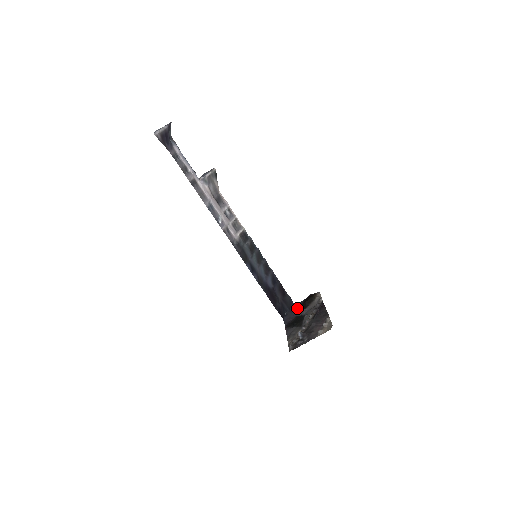
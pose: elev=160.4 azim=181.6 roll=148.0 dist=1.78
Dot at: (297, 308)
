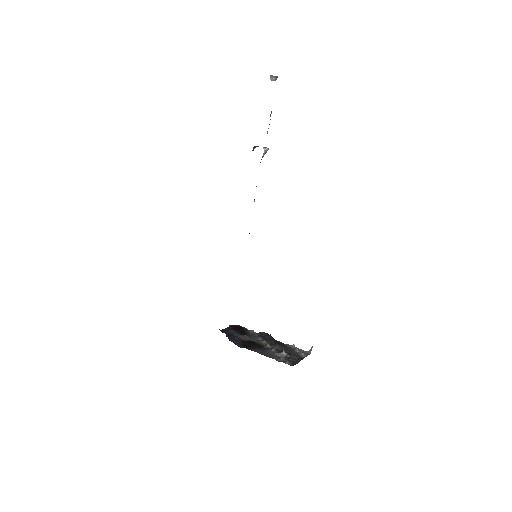
Dot at: (230, 334)
